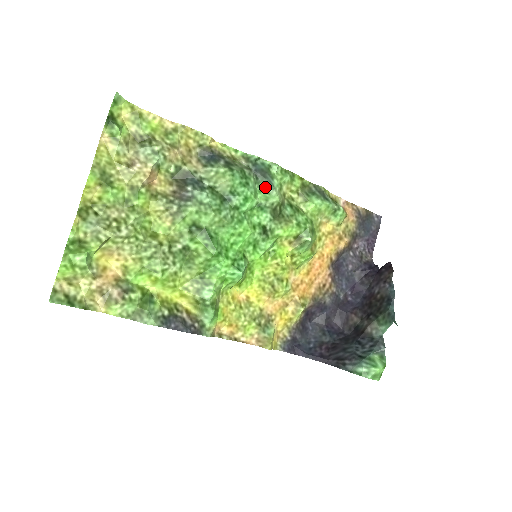
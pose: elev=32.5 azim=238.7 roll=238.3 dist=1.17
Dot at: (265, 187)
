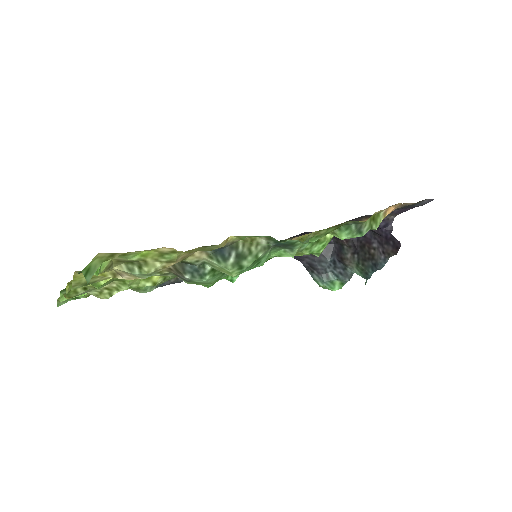
Dot at: (283, 248)
